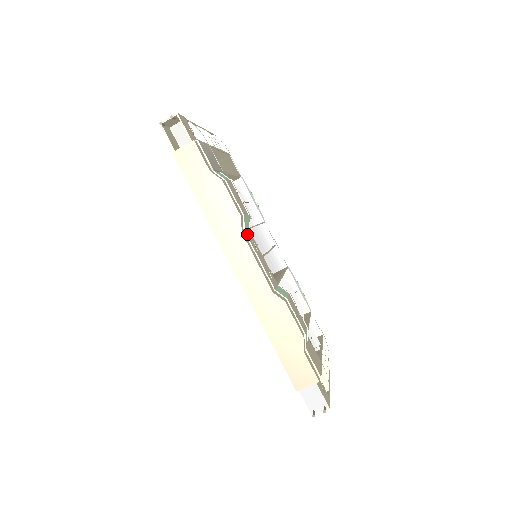
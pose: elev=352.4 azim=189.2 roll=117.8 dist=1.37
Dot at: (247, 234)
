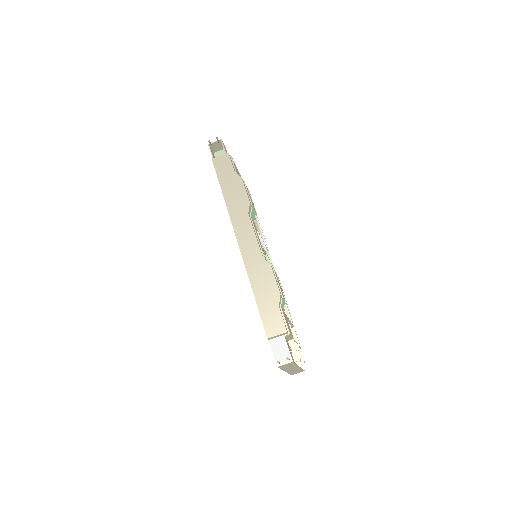
Dot at: (252, 219)
